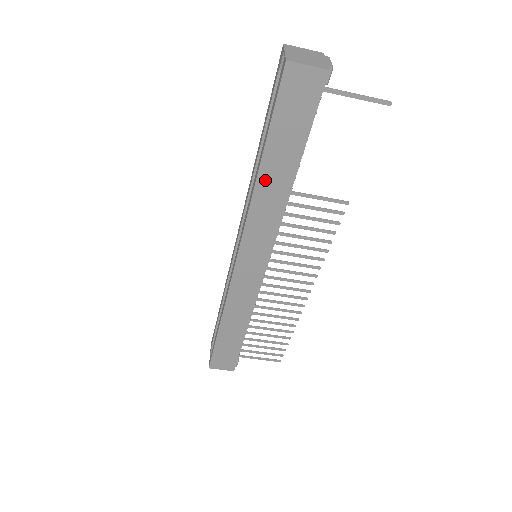
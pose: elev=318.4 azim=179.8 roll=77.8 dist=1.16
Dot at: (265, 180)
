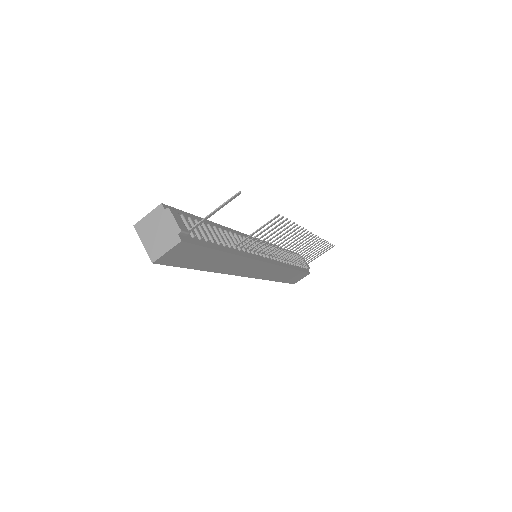
Dot at: (215, 268)
